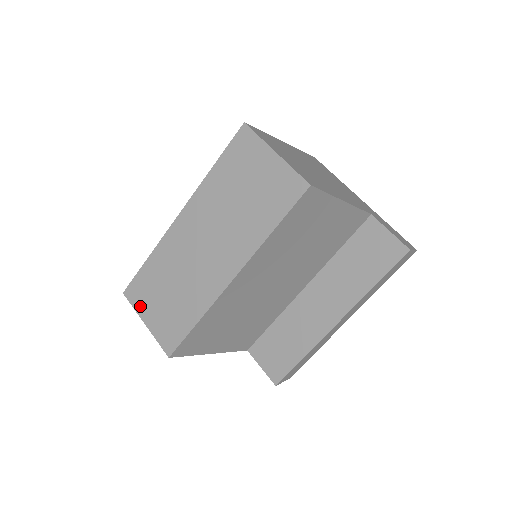
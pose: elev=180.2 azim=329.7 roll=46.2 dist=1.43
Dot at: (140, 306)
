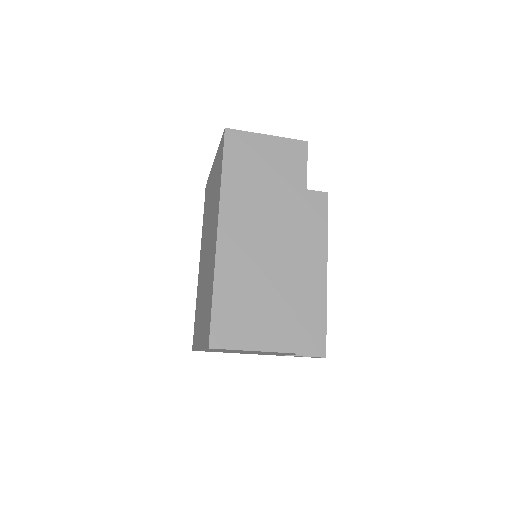
Dot at: (238, 340)
